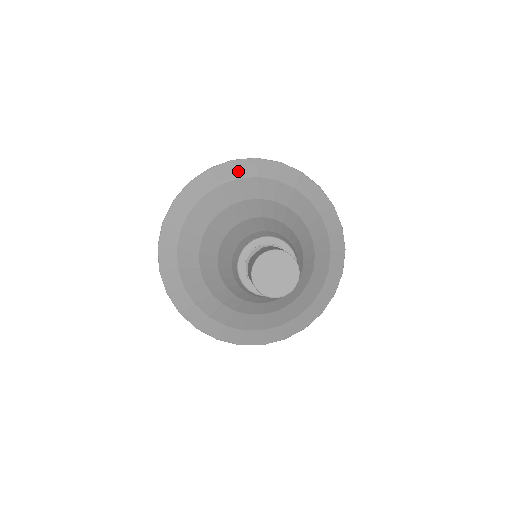
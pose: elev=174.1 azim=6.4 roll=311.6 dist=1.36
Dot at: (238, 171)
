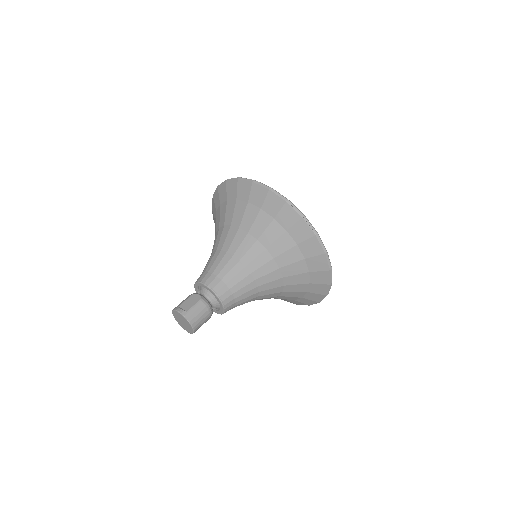
Dot at: (280, 213)
